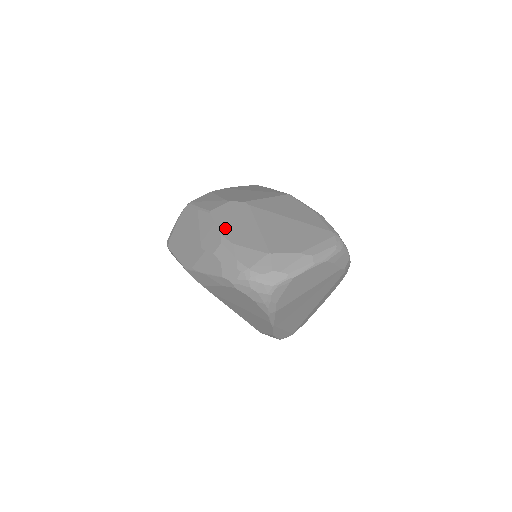
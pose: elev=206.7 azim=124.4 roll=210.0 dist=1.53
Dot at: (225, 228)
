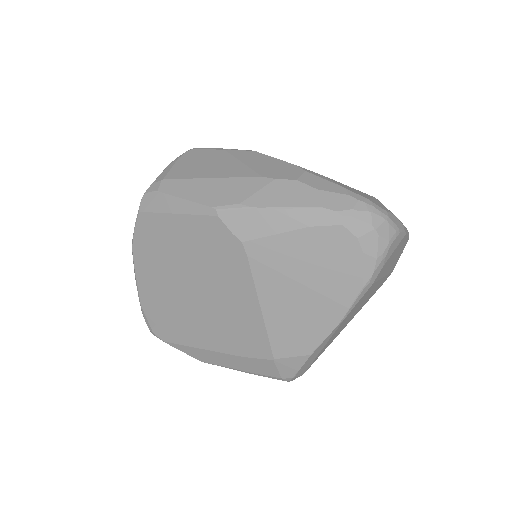
Dot at: occluded
